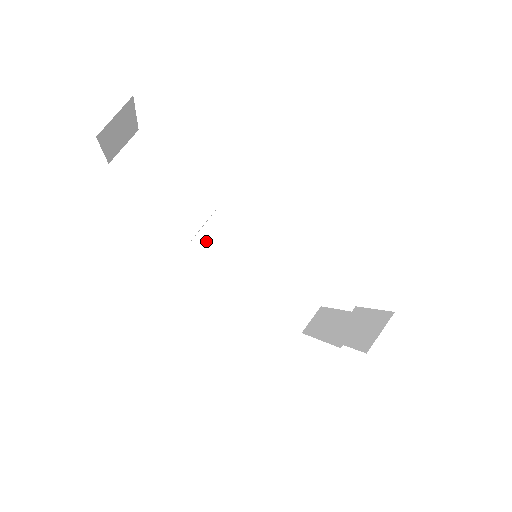
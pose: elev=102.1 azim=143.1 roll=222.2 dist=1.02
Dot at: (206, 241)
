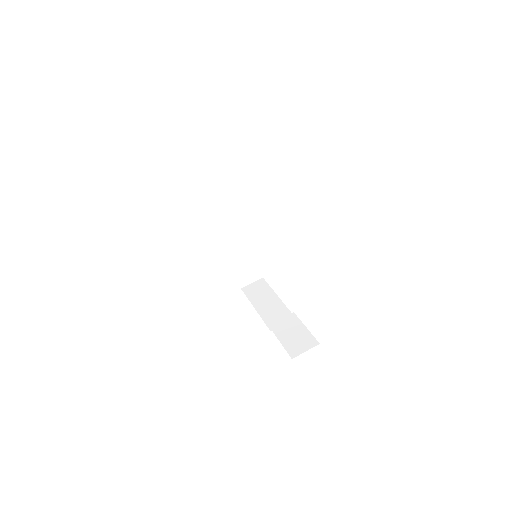
Dot at: (216, 201)
